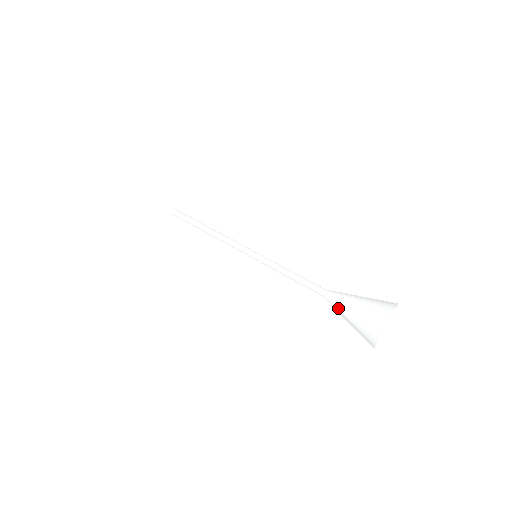
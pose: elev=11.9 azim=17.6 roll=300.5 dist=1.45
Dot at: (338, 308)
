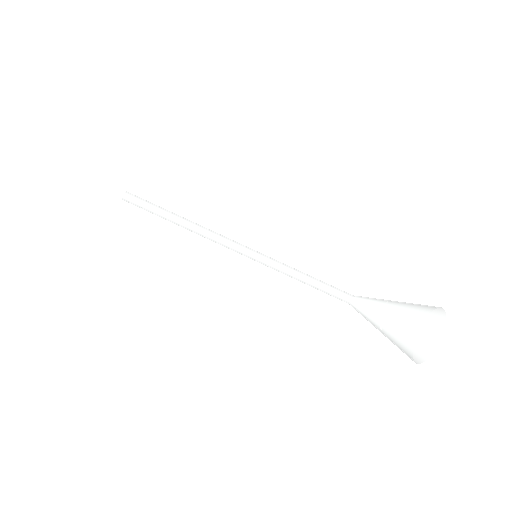
Dot at: (373, 320)
